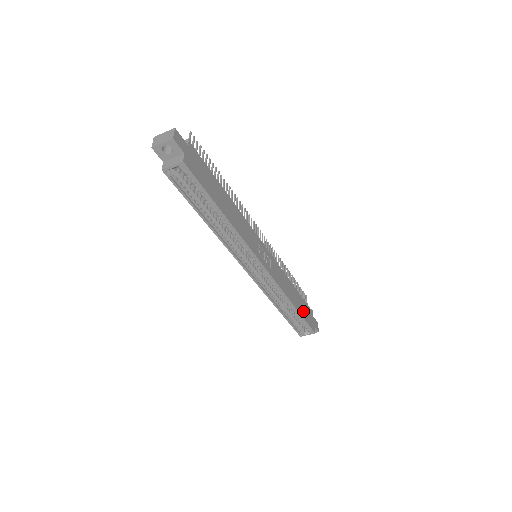
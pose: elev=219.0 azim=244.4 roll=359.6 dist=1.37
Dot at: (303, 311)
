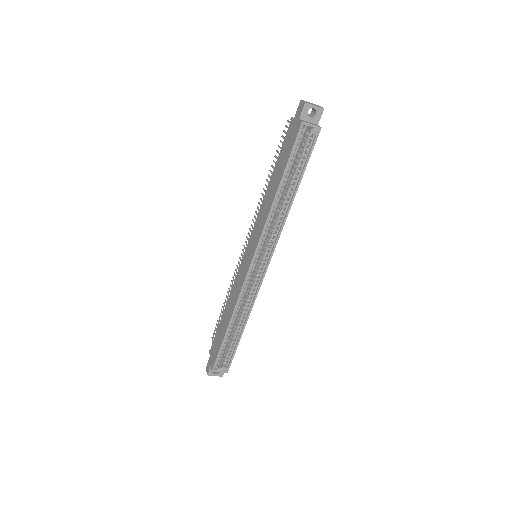
Dot at: occluded
